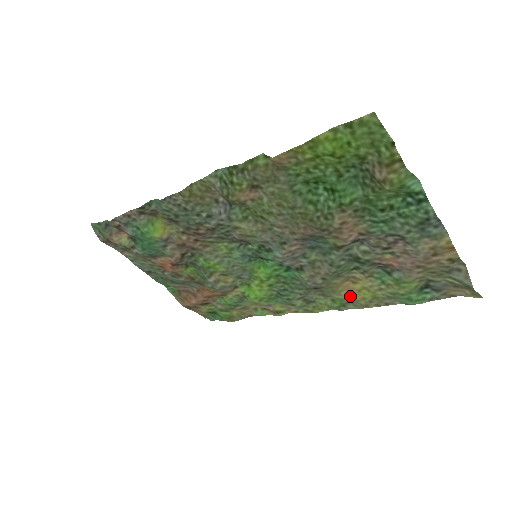
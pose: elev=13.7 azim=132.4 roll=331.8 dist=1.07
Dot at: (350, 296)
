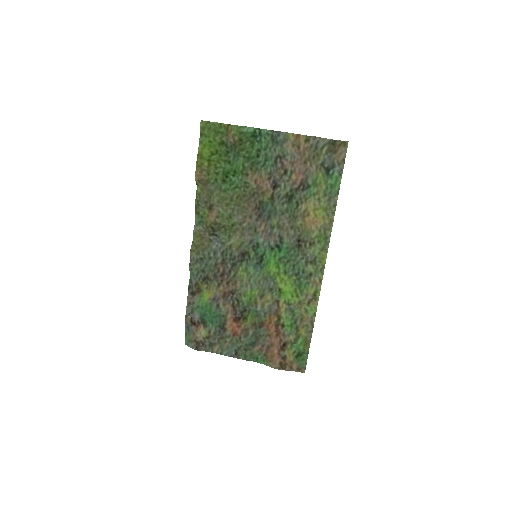
Dot at: (318, 226)
